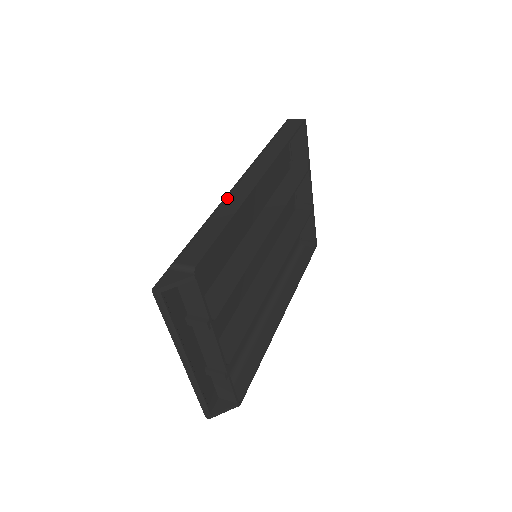
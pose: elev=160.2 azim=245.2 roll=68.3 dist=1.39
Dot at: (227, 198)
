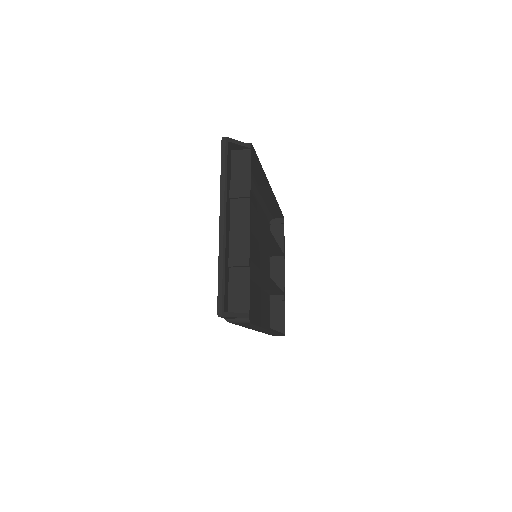
Dot at: occluded
